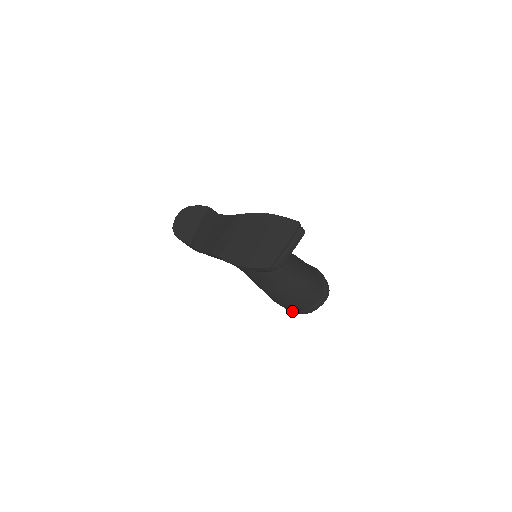
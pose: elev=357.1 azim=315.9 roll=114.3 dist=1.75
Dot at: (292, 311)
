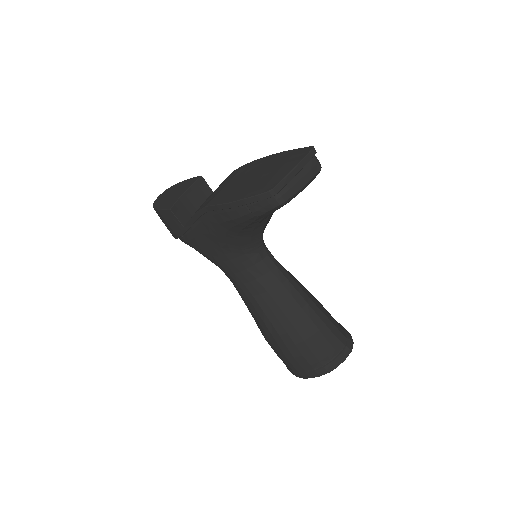
Dot at: (302, 372)
